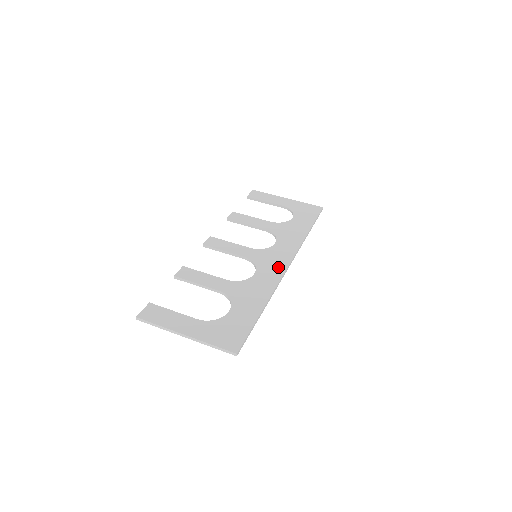
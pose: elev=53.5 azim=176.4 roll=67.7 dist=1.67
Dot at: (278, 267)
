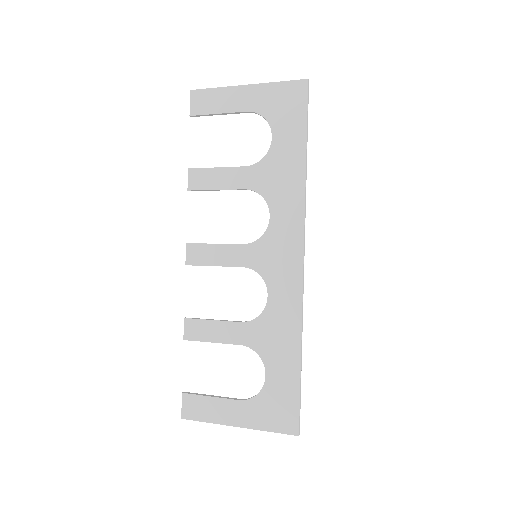
Dot at: (291, 270)
